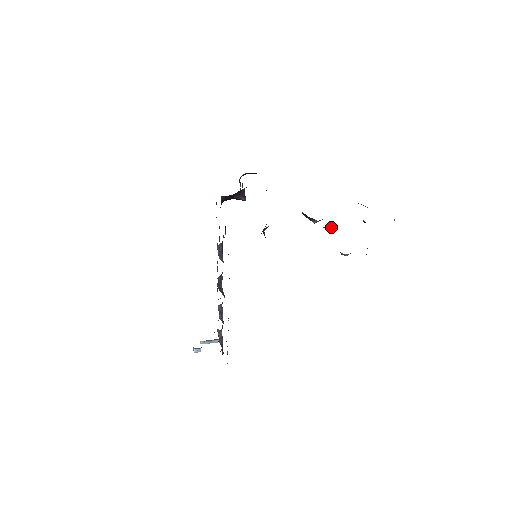
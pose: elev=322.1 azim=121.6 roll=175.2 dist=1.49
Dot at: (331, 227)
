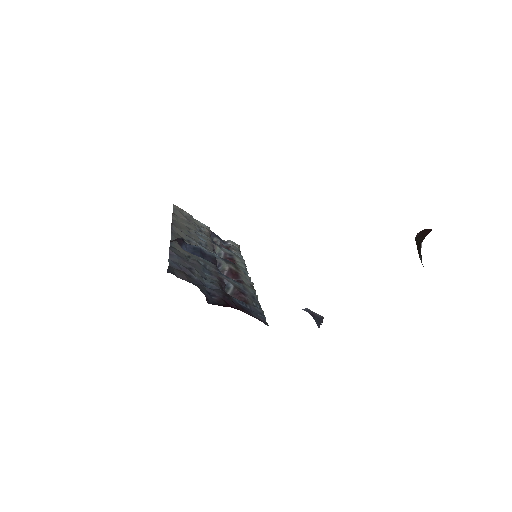
Dot at: occluded
